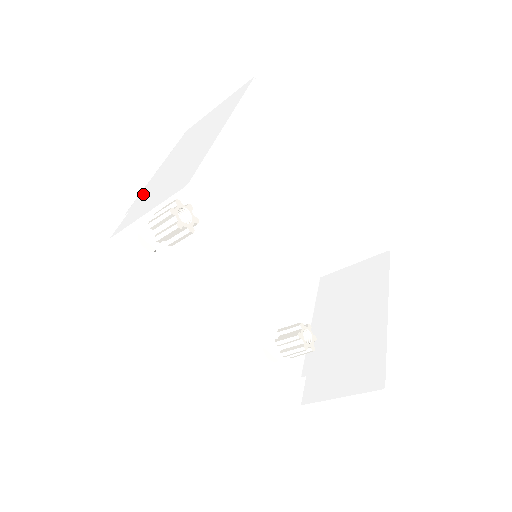
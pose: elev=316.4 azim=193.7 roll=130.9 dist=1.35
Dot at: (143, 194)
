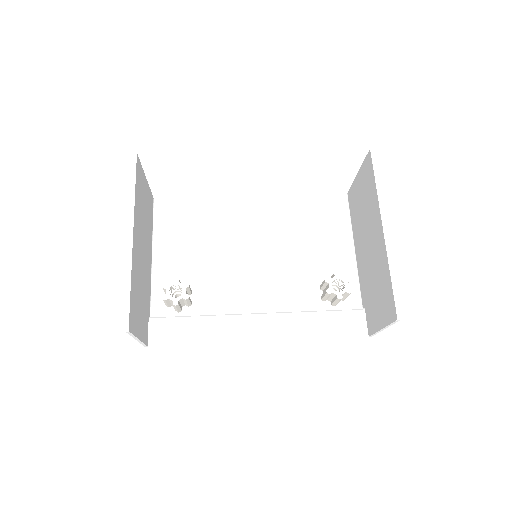
Dot at: occluded
